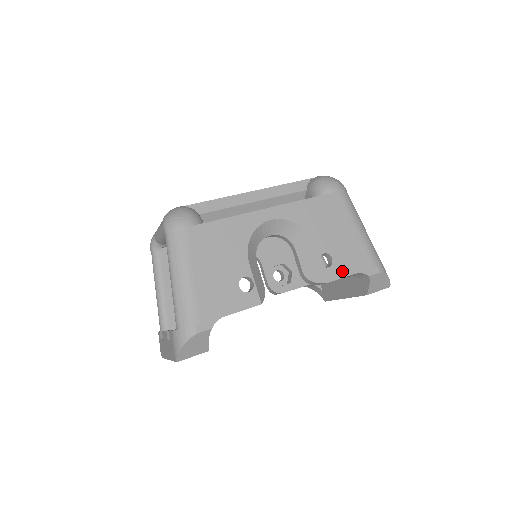
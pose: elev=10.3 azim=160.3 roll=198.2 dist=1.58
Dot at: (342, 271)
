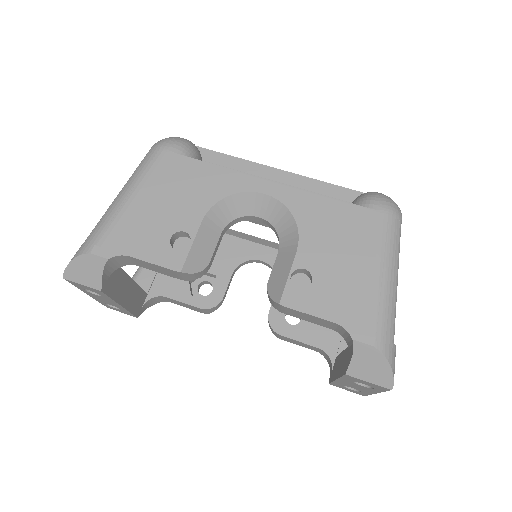
Dot at: (315, 306)
